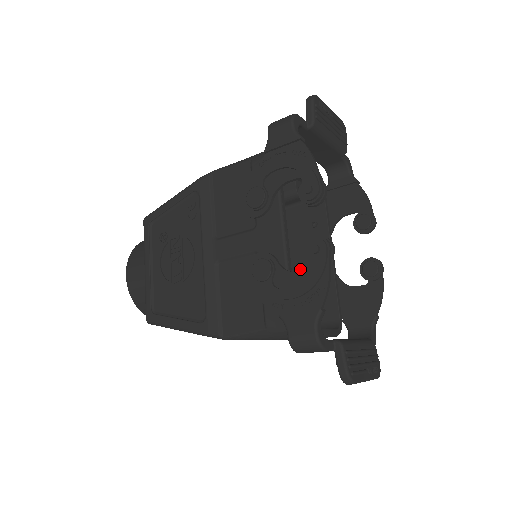
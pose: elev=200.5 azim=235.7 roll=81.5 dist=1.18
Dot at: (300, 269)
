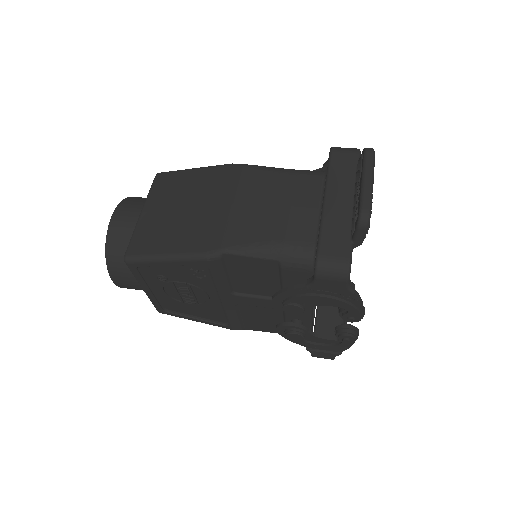
Dot at: occluded
